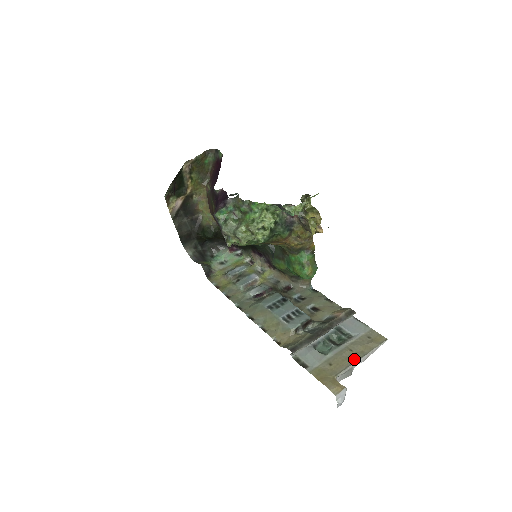
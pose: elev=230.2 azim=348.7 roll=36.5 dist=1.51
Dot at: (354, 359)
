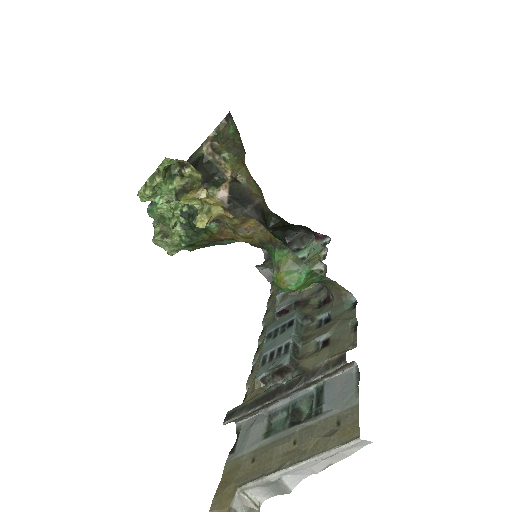
Dot at: (282, 463)
